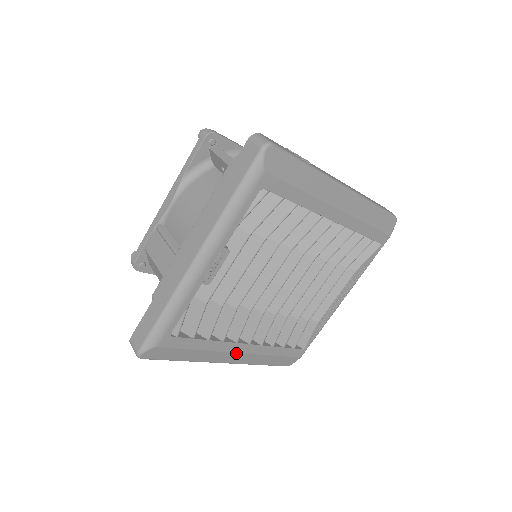
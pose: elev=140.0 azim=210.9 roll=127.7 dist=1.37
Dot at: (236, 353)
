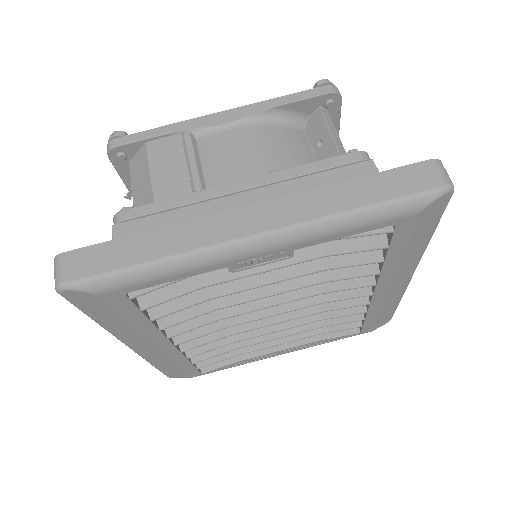
Dot at: (153, 346)
